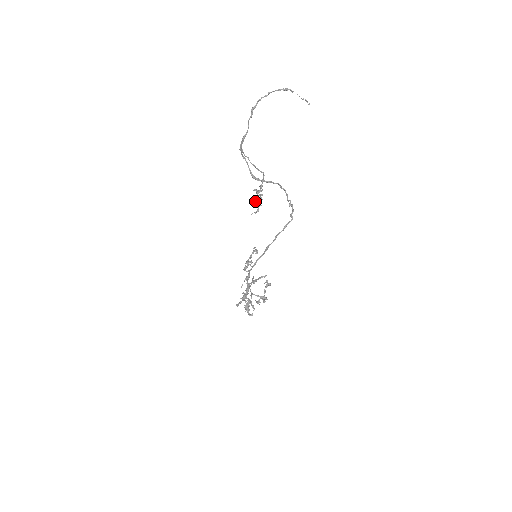
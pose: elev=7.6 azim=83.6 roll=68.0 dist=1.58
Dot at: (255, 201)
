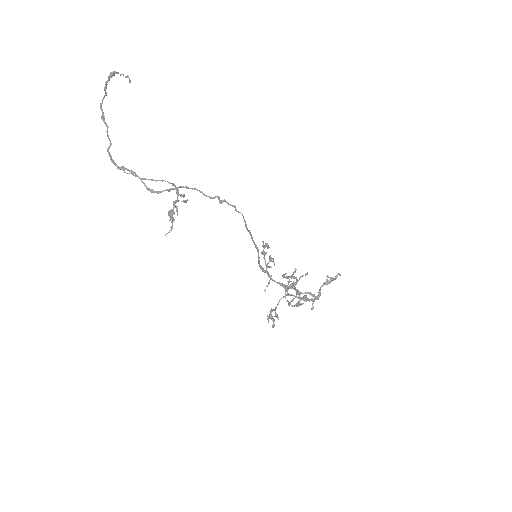
Dot at: (177, 213)
